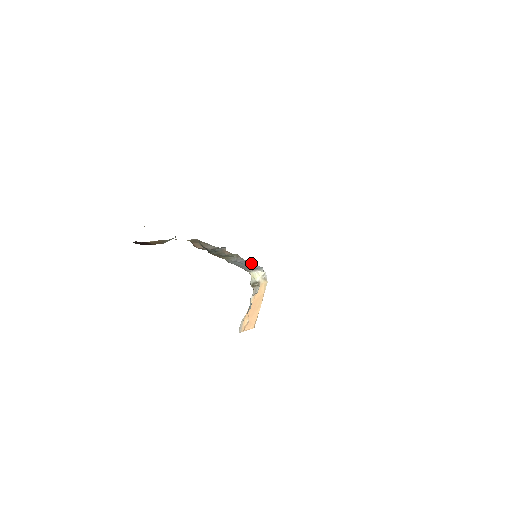
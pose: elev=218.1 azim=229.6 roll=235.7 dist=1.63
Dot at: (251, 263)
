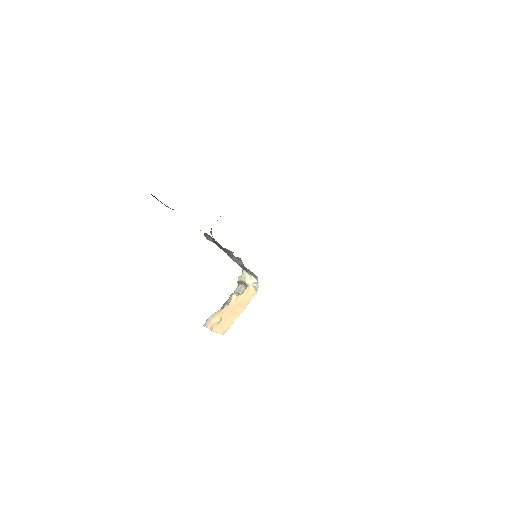
Dot at: (249, 270)
